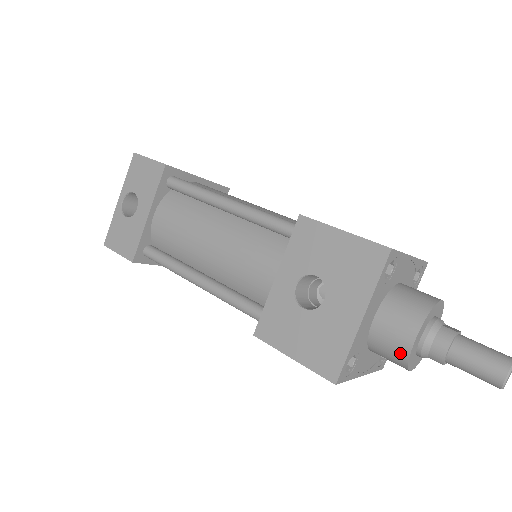
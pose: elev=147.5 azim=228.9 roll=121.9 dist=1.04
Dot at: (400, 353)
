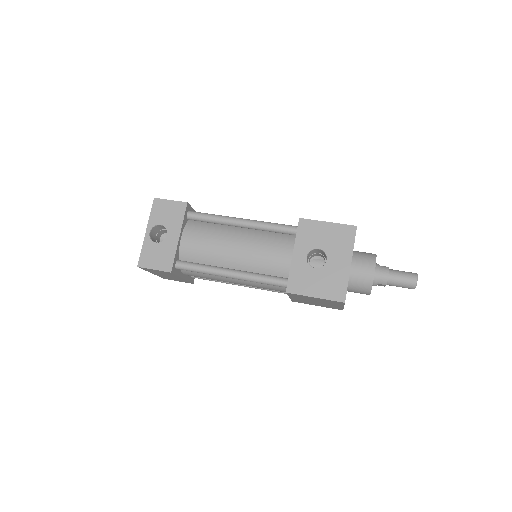
Dot at: (368, 282)
